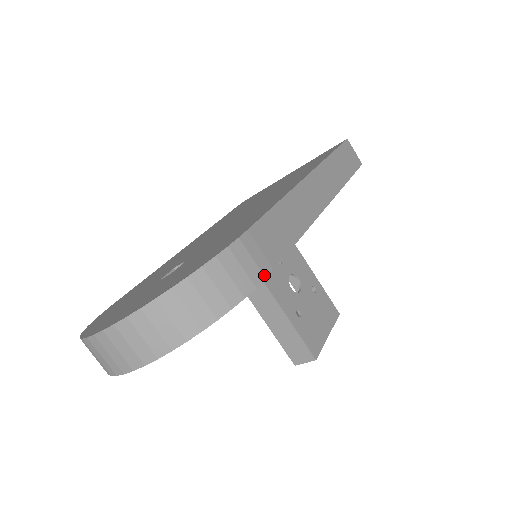
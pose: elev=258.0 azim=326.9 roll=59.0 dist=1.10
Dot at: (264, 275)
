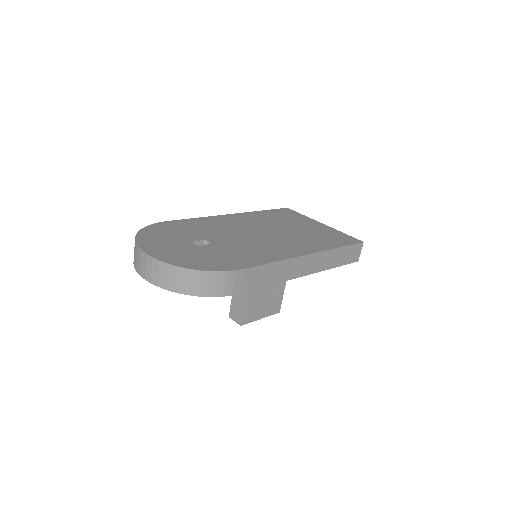
Dot at: (232, 293)
